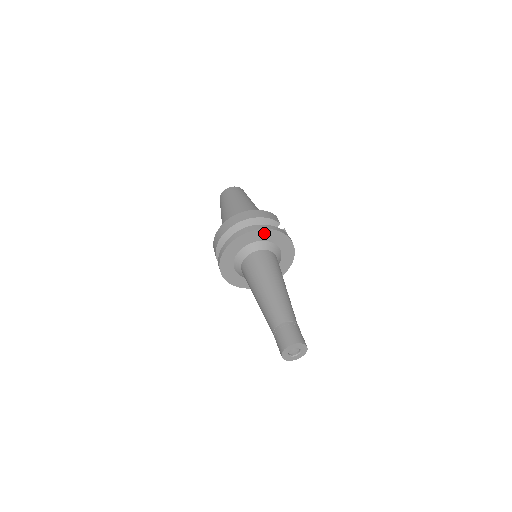
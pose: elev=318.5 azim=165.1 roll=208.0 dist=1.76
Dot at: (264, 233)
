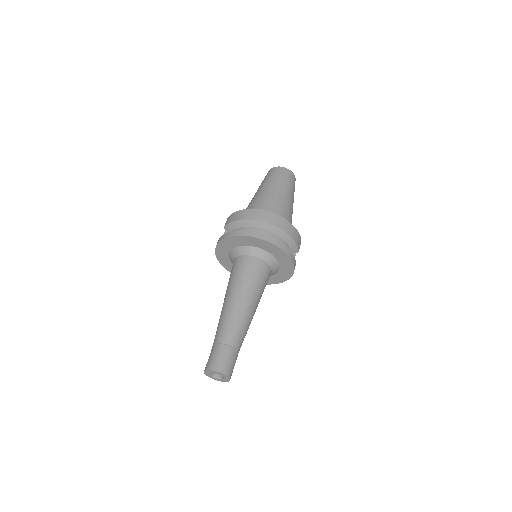
Dot at: (281, 254)
